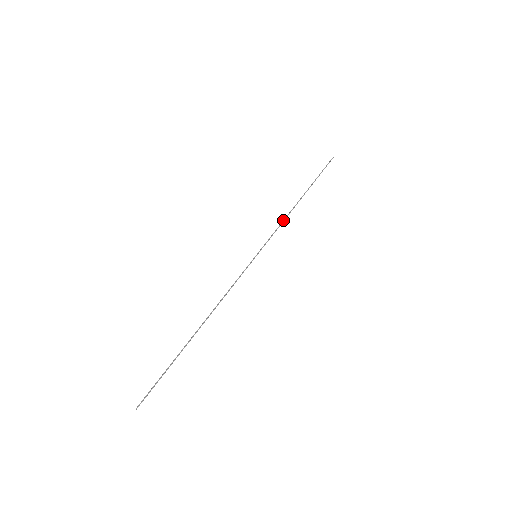
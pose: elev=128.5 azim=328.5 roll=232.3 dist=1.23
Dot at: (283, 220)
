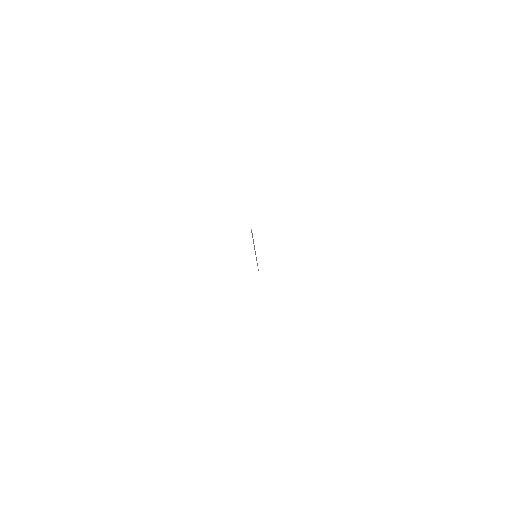
Dot at: occluded
